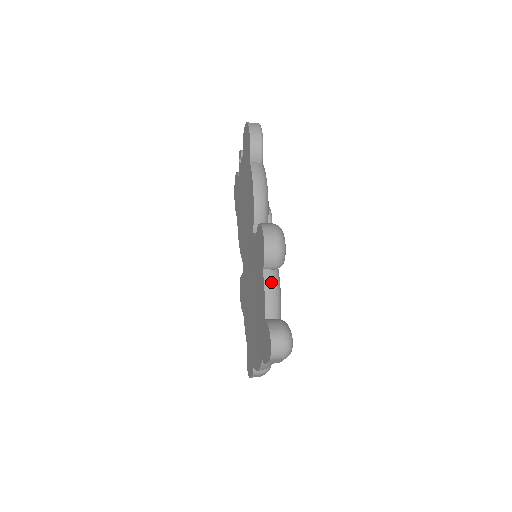
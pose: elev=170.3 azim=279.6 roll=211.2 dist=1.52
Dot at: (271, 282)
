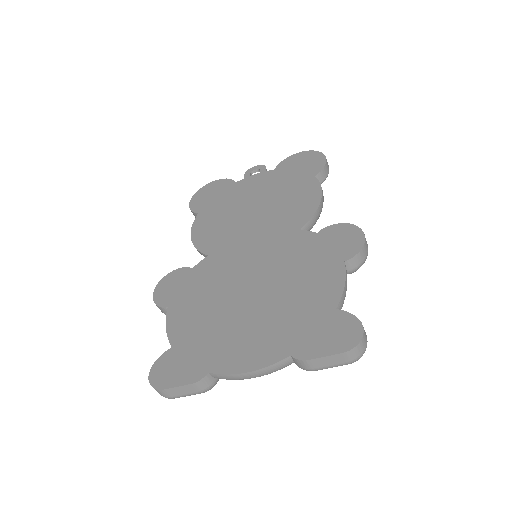
Dot at: occluded
